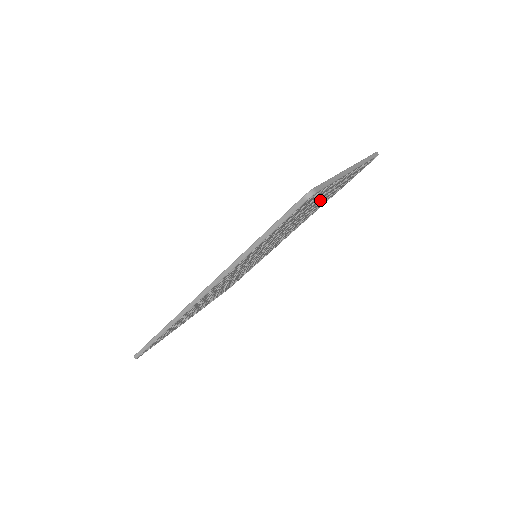
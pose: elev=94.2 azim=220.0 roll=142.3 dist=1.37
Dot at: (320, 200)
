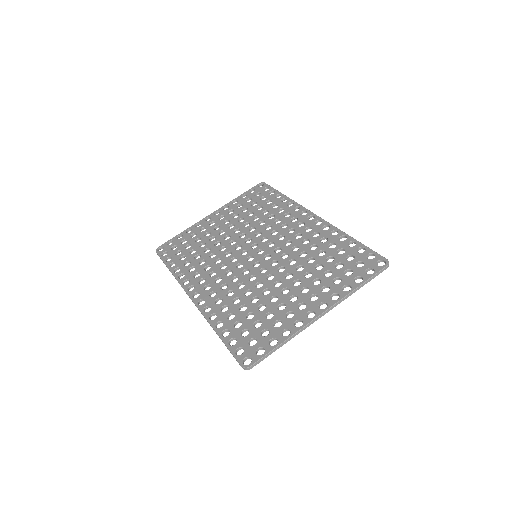
Dot at: (301, 293)
